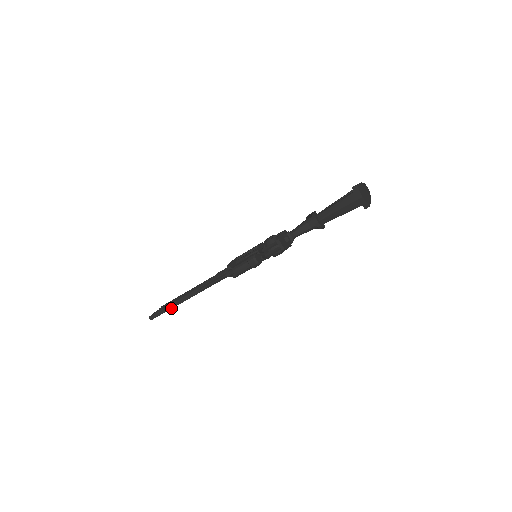
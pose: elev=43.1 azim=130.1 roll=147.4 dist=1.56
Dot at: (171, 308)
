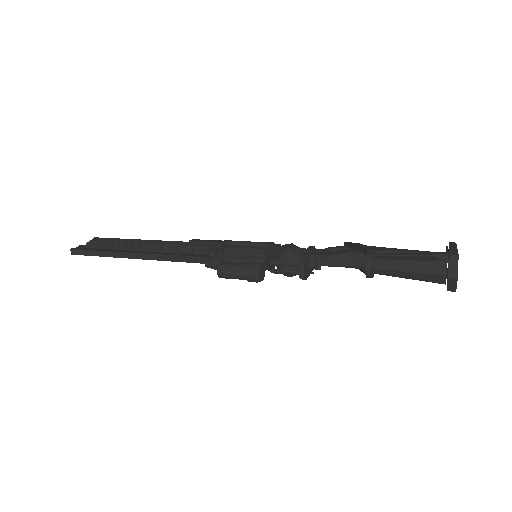
Dot at: (106, 256)
